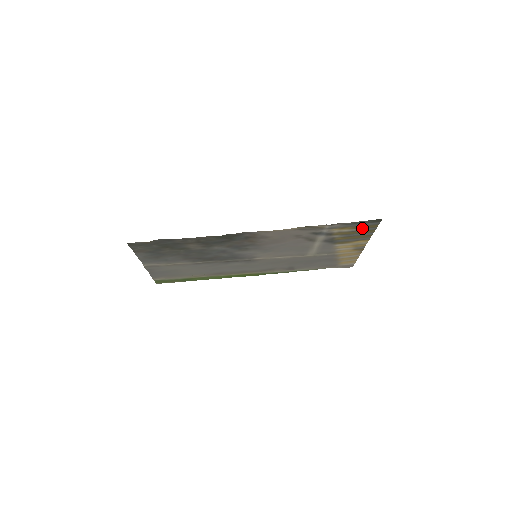
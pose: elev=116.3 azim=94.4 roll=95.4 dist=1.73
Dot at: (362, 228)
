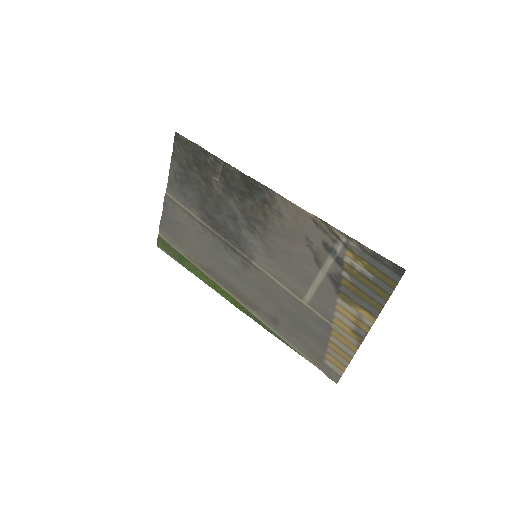
Dot at: (377, 278)
